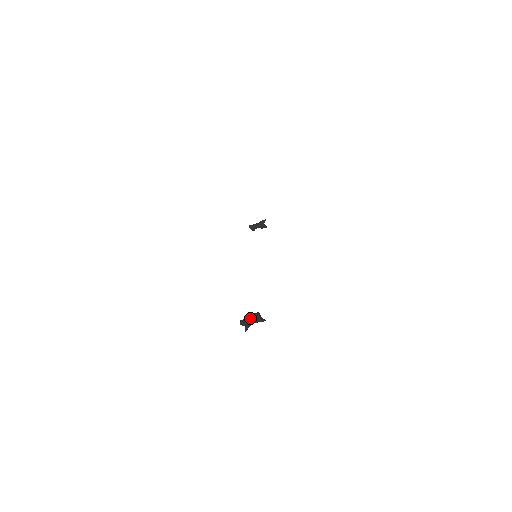
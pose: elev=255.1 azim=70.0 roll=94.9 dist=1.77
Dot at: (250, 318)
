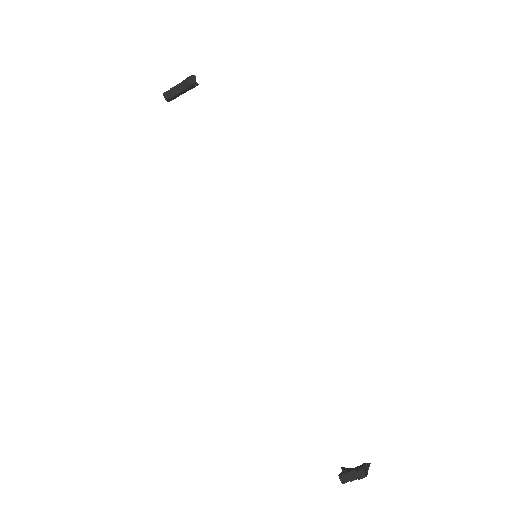
Dot at: (354, 478)
